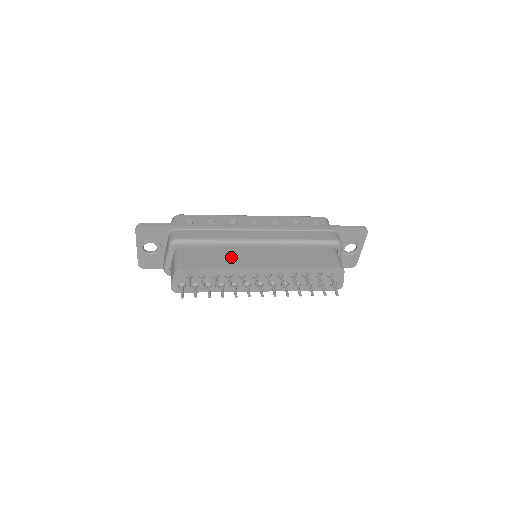
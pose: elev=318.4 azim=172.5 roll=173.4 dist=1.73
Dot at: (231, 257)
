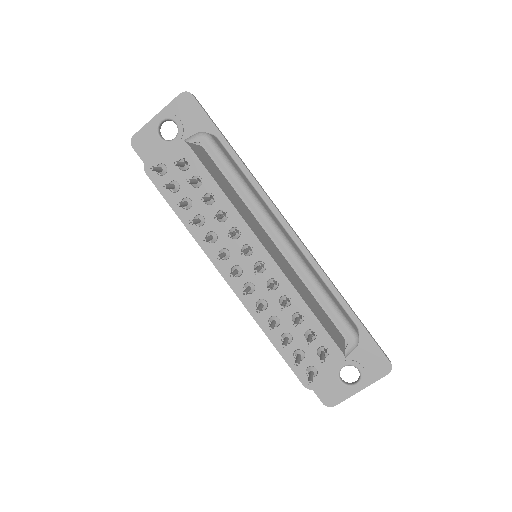
Dot at: (243, 208)
